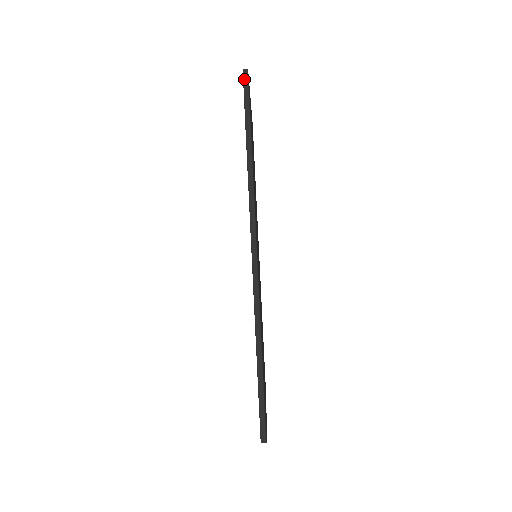
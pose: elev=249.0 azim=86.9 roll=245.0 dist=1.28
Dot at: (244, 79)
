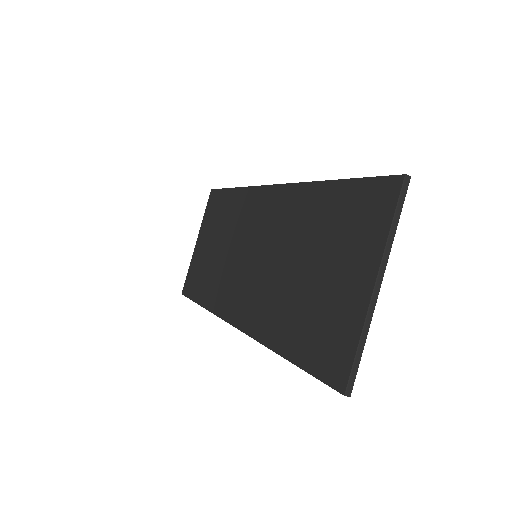
Dot at: occluded
